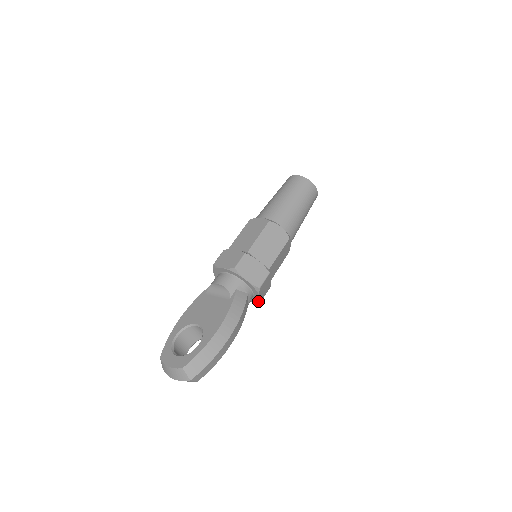
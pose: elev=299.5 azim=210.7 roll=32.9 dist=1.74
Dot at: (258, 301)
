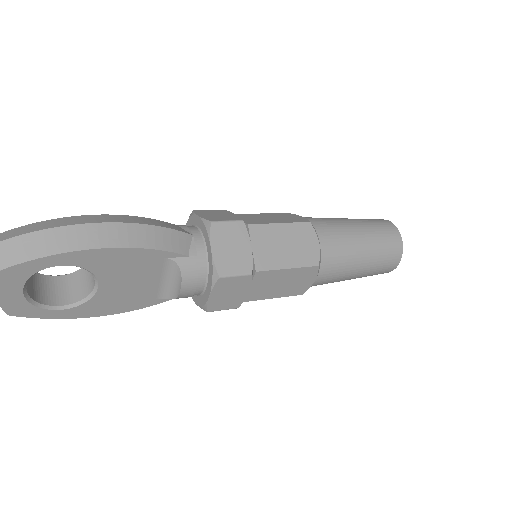
Dot at: (215, 274)
